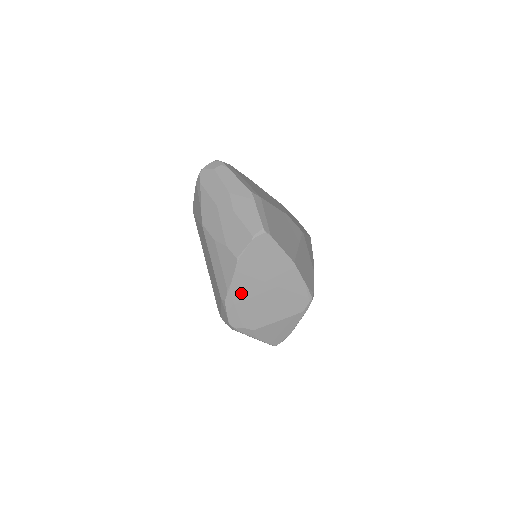
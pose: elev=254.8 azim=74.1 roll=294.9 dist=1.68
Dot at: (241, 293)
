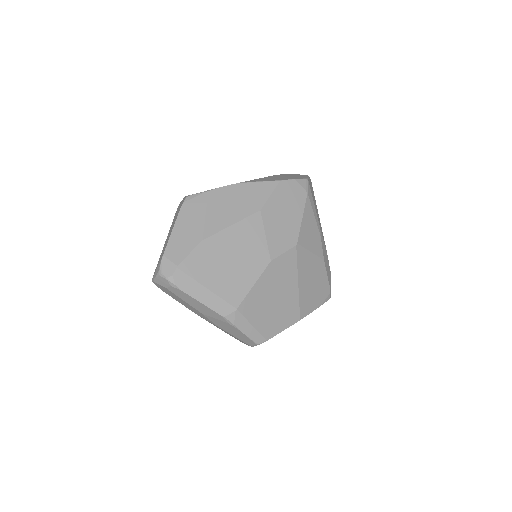
Dot at: occluded
